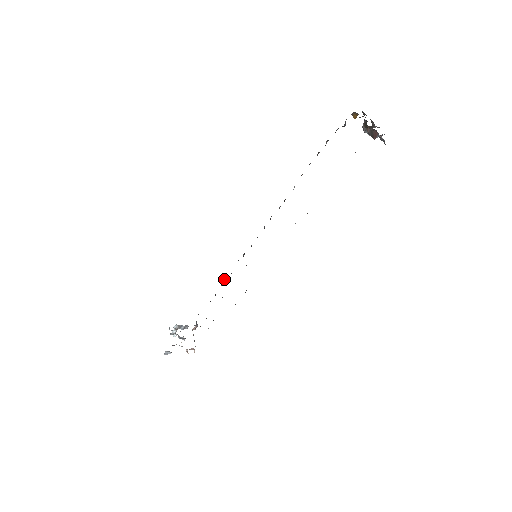
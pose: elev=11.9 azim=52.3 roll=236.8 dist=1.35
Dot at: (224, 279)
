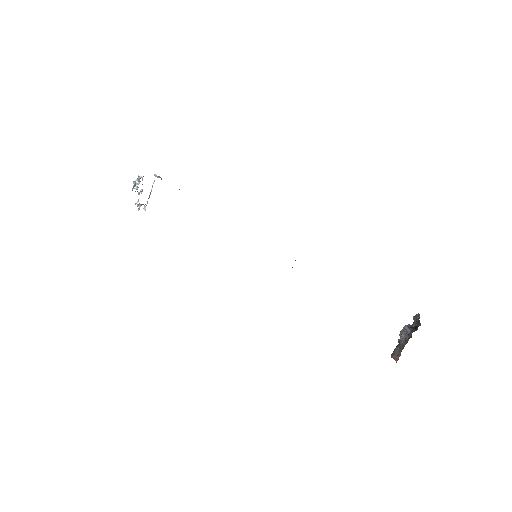
Dot at: occluded
